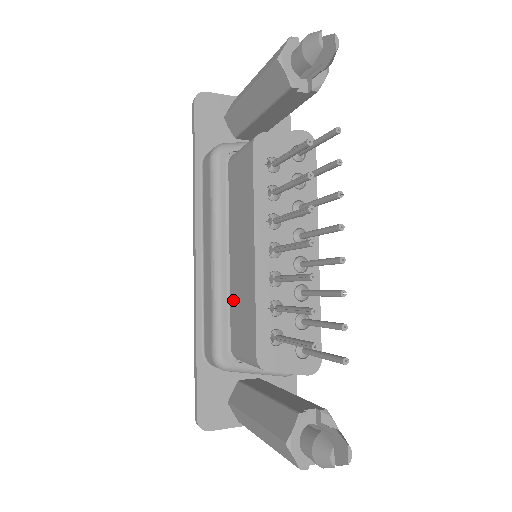
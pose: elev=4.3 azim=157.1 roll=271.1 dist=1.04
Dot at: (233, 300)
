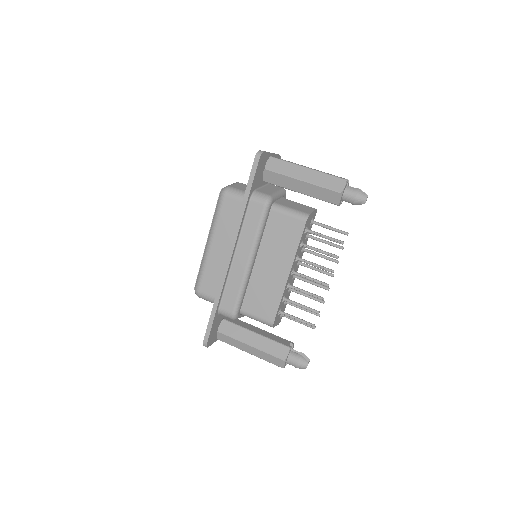
Dot at: (253, 286)
